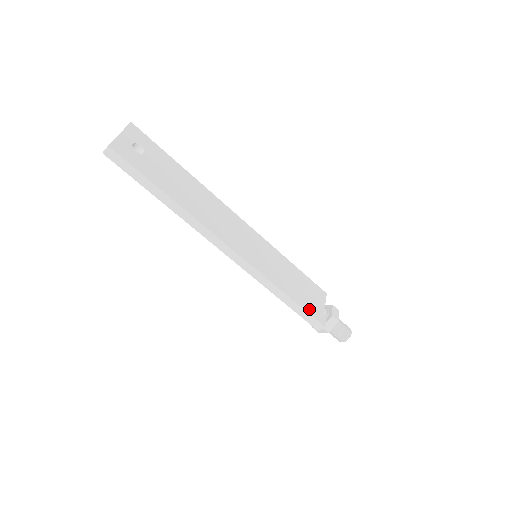
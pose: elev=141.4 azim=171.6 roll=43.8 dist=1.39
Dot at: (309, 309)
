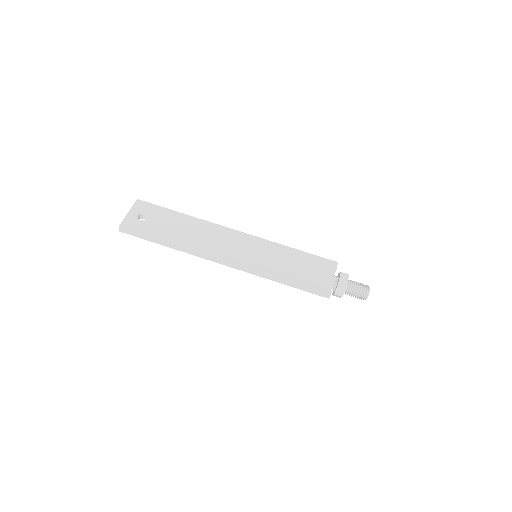
Dot at: (311, 284)
